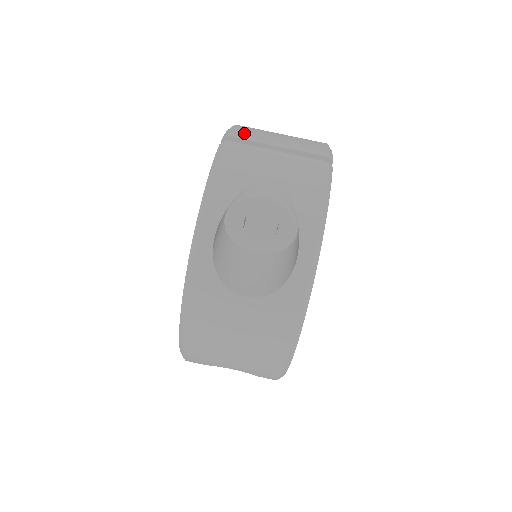
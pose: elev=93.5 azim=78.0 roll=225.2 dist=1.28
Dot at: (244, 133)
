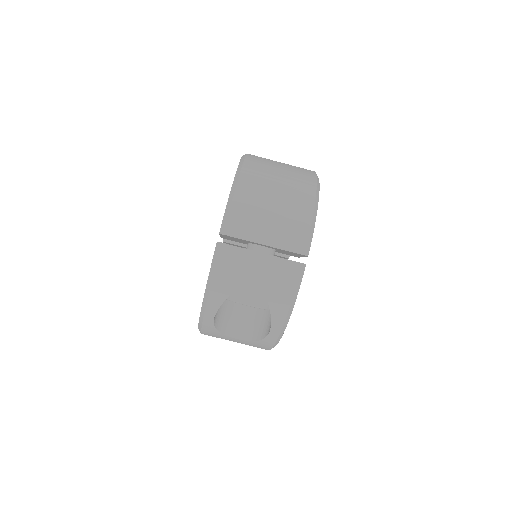
Dot at: (238, 226)
